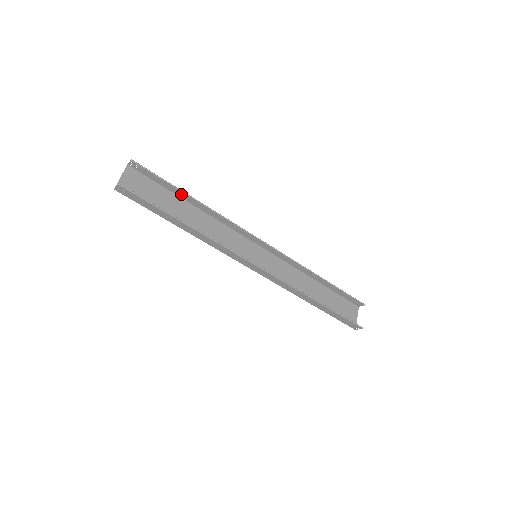
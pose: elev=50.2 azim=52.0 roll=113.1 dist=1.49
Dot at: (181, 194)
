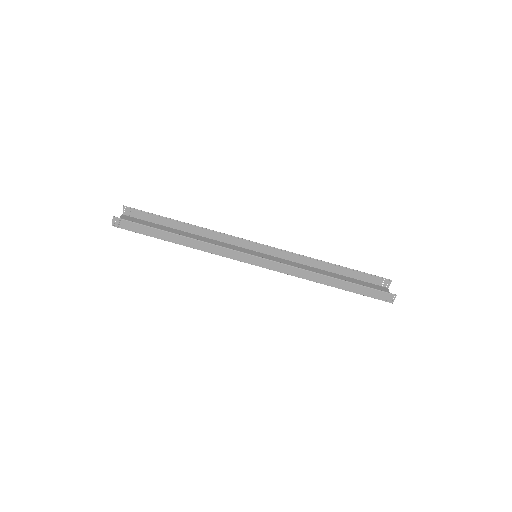
Dot at: (172, 224)
